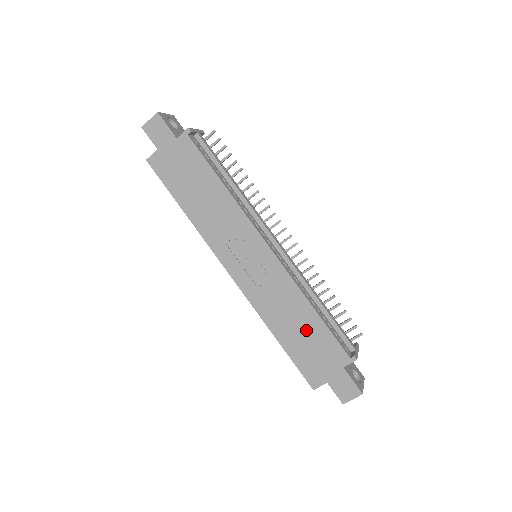
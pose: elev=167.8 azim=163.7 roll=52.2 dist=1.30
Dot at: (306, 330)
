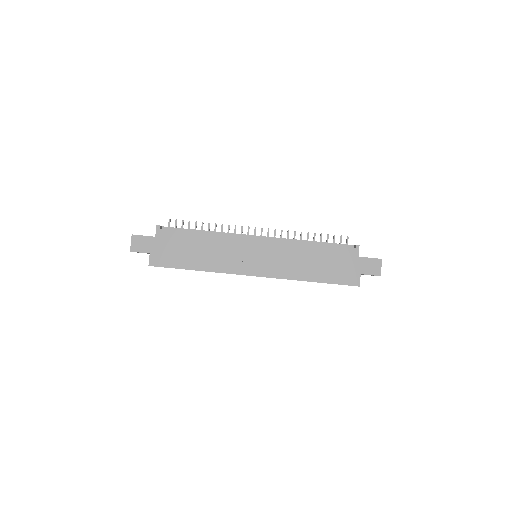
Dot at: (321, 259)
